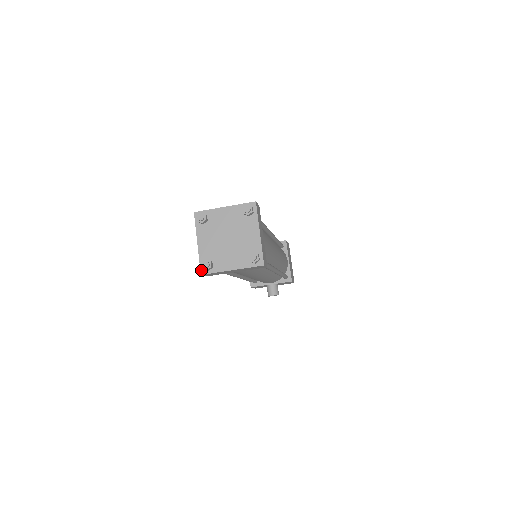
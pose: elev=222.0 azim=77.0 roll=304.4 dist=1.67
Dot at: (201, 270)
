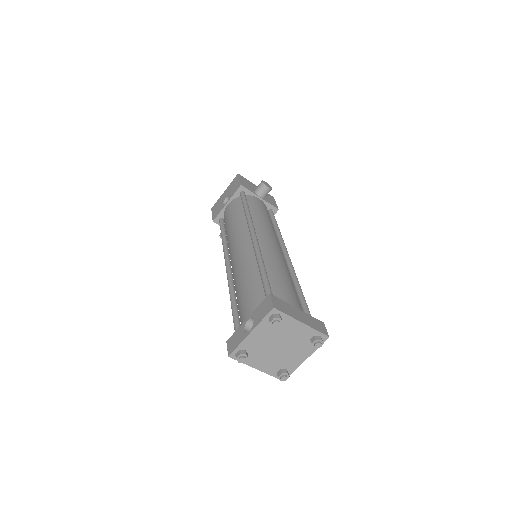
Dot at: (232, 354)
